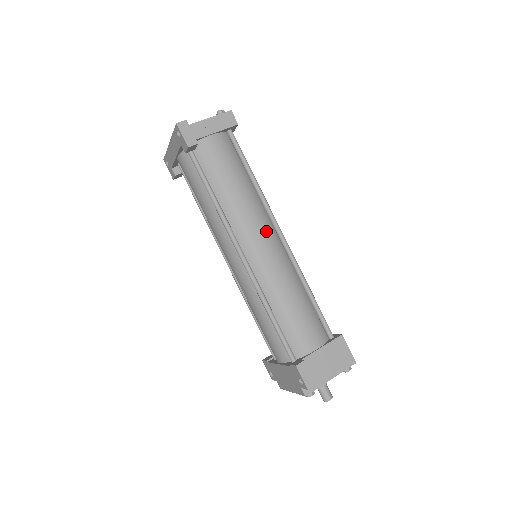
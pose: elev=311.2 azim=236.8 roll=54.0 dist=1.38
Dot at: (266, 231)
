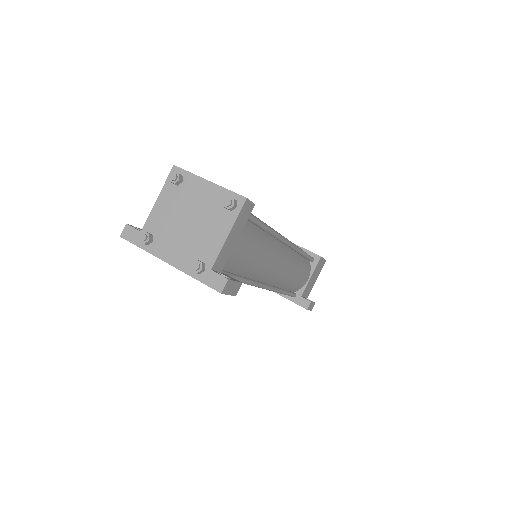
Dot at: (280, 256)
